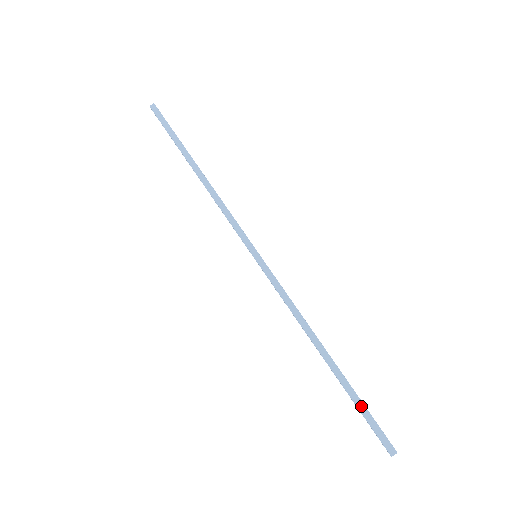
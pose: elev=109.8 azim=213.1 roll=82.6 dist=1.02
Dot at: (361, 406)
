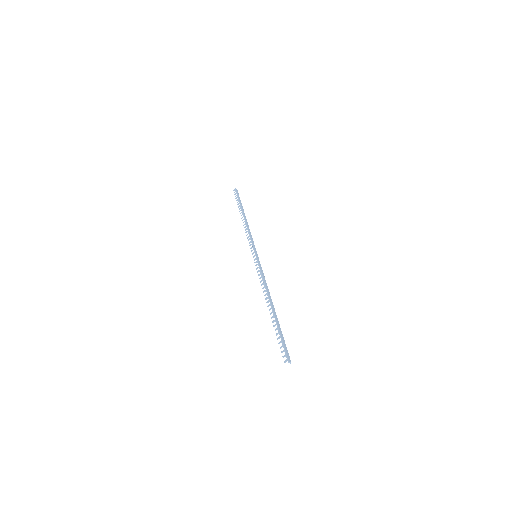
Dot at: (281, 334)
